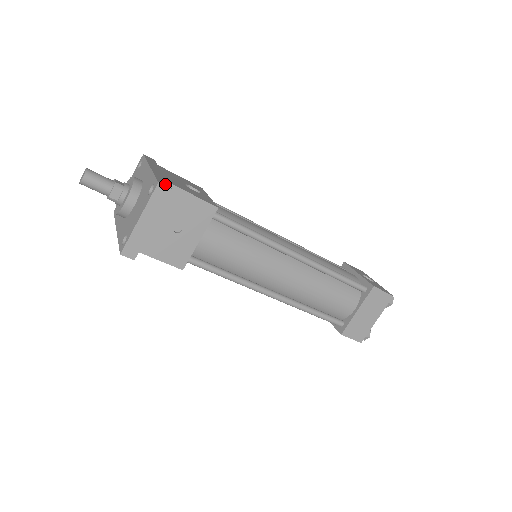
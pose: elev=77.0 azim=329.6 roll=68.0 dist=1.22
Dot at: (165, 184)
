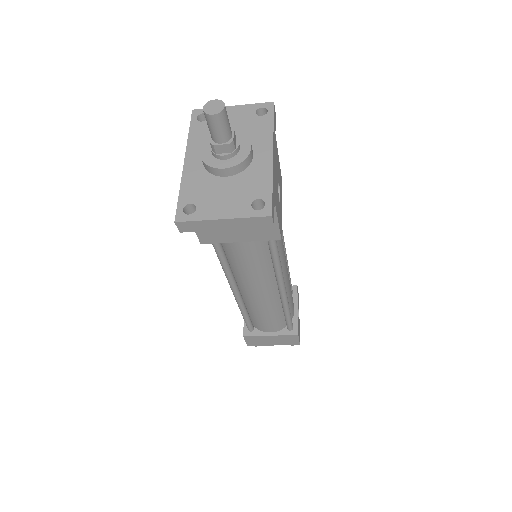
Dot at: occluded
